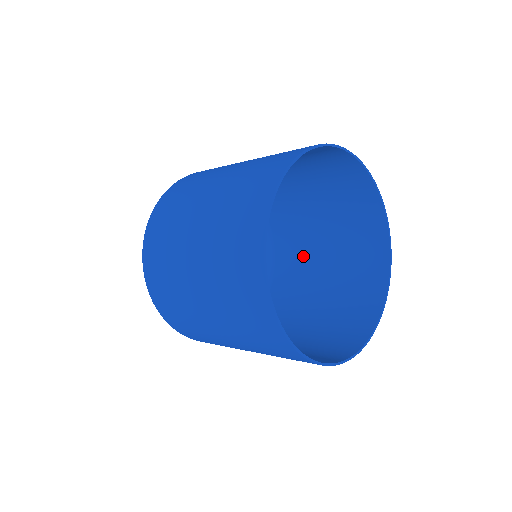
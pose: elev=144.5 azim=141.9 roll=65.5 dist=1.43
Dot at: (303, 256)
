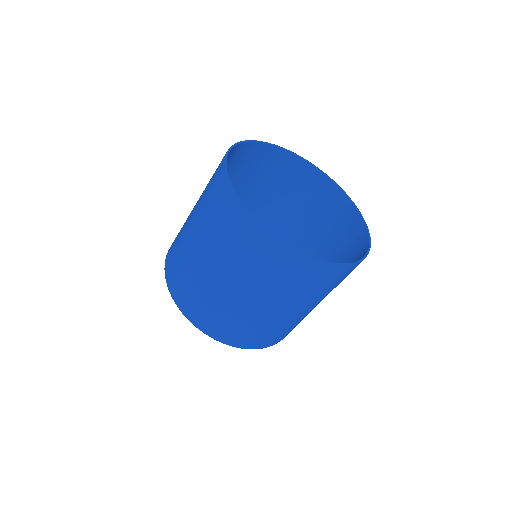
Dot at: occluded
